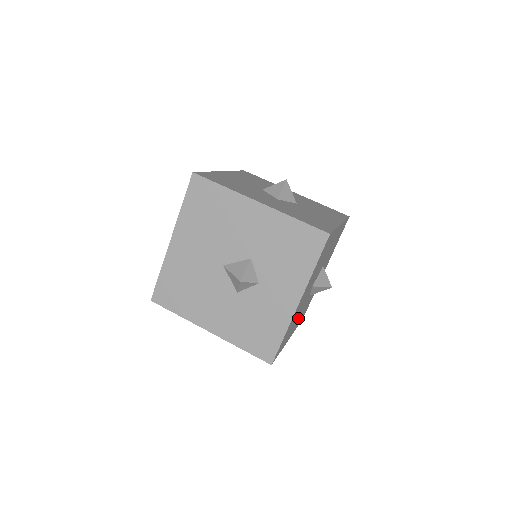
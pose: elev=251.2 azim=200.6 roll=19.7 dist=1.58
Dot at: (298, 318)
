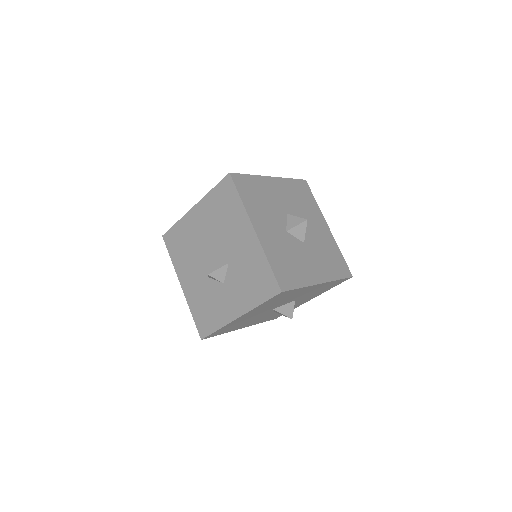
Dot at: (255, 320)
